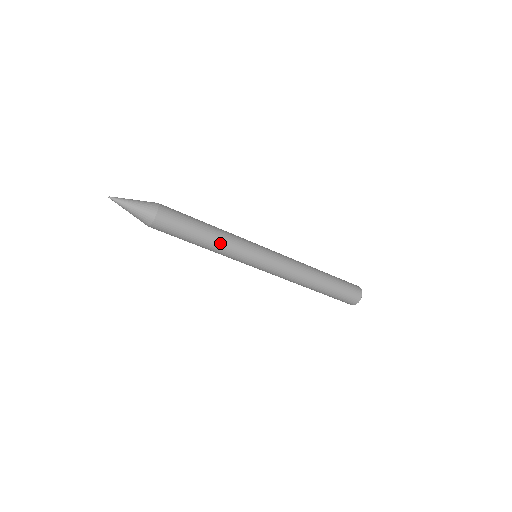
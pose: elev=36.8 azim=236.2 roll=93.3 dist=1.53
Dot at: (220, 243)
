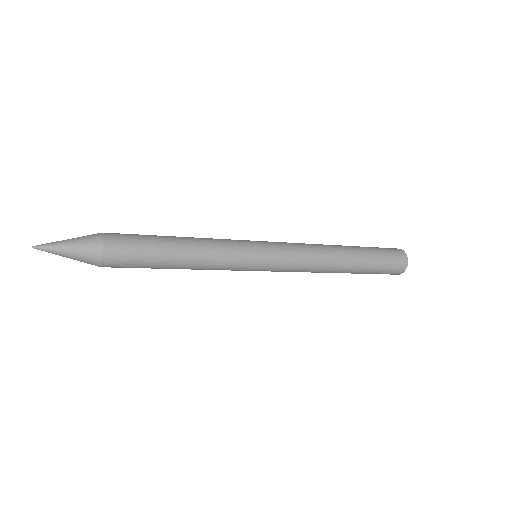
Dot at: (201, 262)
